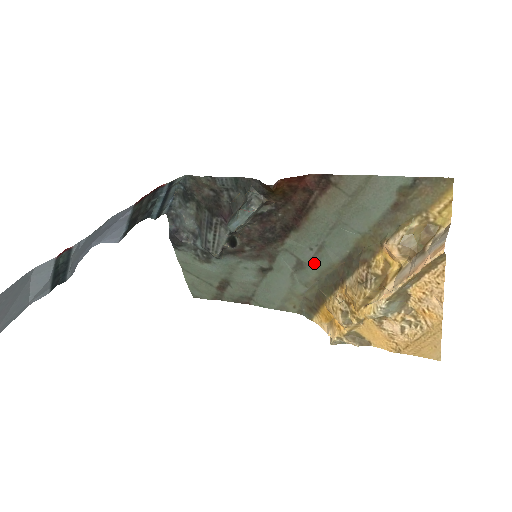
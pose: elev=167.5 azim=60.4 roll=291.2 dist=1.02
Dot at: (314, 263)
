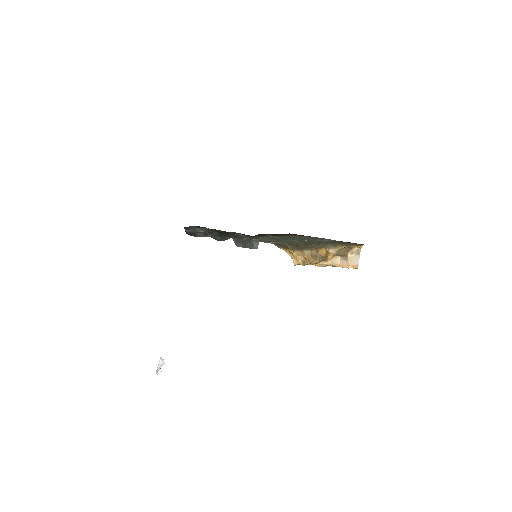
Dot at: (284, 240)
